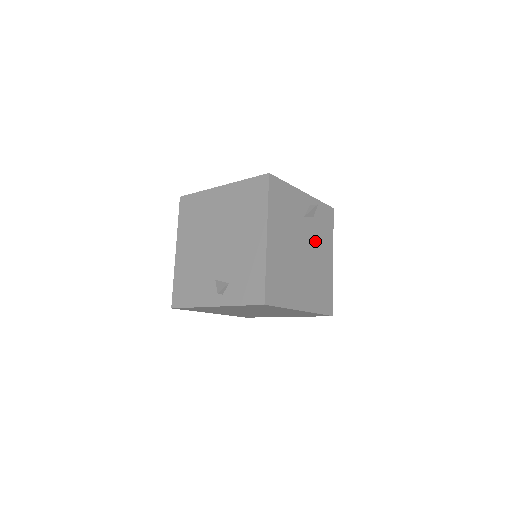
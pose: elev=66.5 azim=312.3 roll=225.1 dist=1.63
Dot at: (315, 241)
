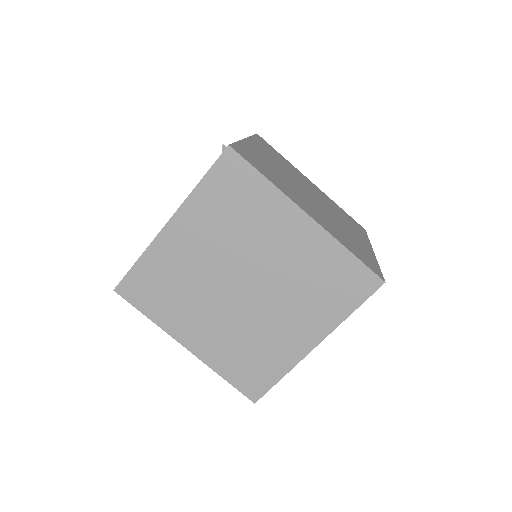
Dot at: occluded
